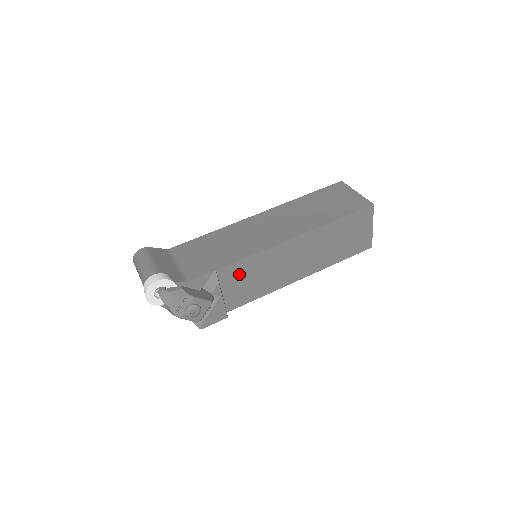
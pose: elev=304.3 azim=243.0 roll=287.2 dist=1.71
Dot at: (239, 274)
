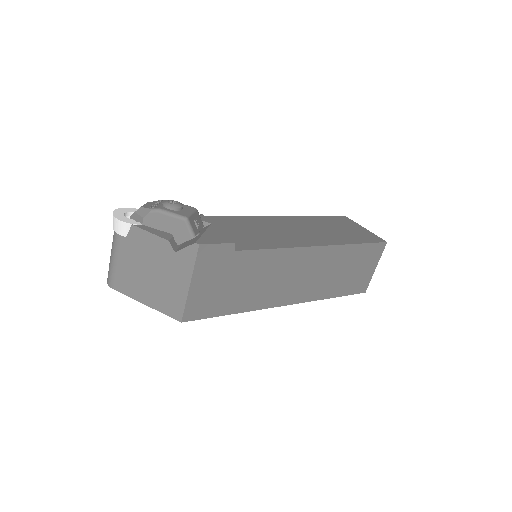
Dot at: (229, 225)
